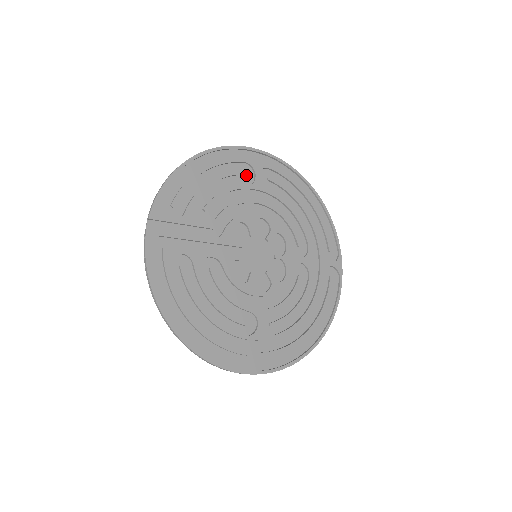
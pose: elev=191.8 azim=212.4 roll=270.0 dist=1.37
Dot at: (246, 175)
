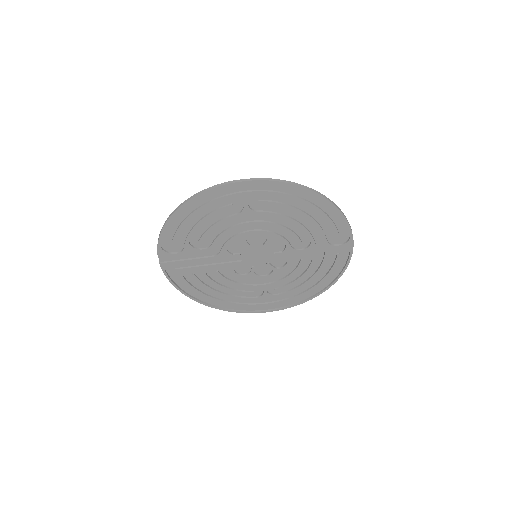
Dot at: (234, 205)
